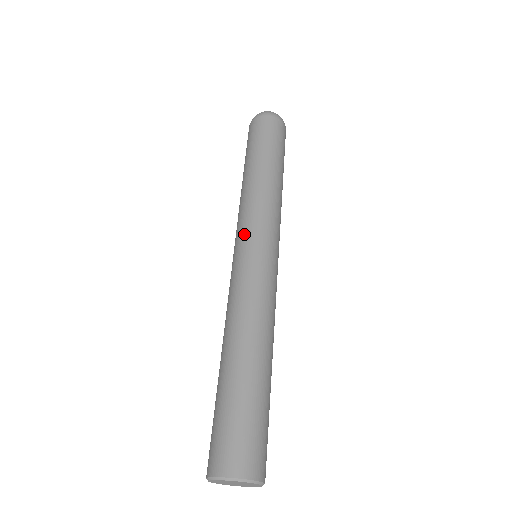
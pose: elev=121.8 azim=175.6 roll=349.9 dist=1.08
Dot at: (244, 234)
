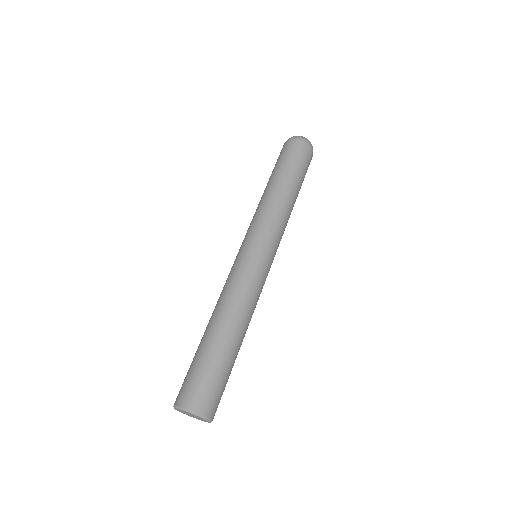
Dot at: (254, 238)
